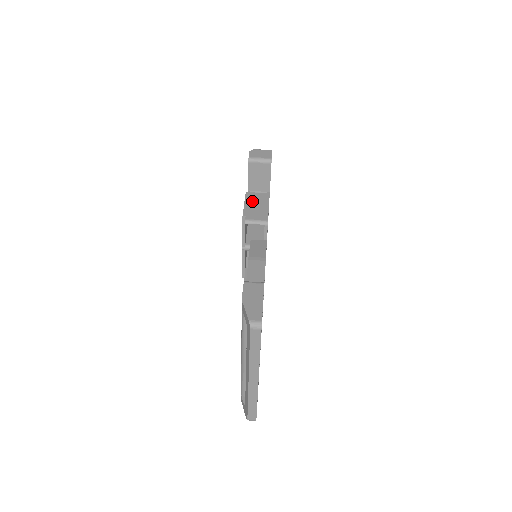
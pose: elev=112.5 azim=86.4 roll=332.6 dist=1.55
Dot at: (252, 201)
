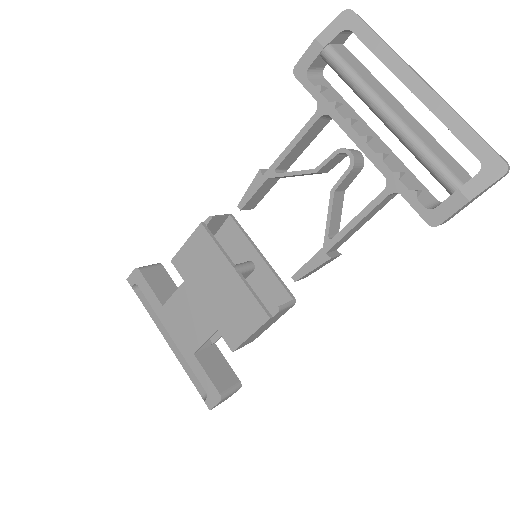
Dot at: occluded
